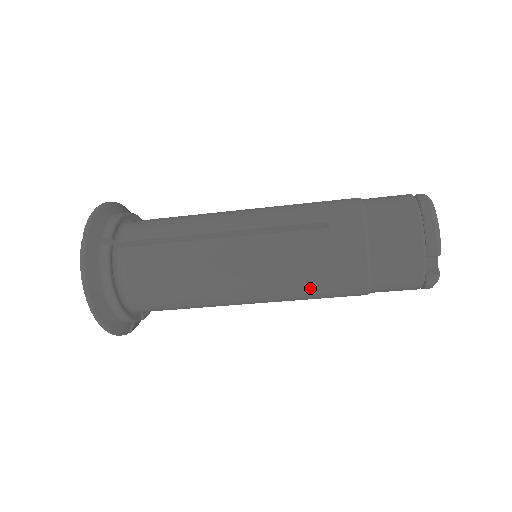
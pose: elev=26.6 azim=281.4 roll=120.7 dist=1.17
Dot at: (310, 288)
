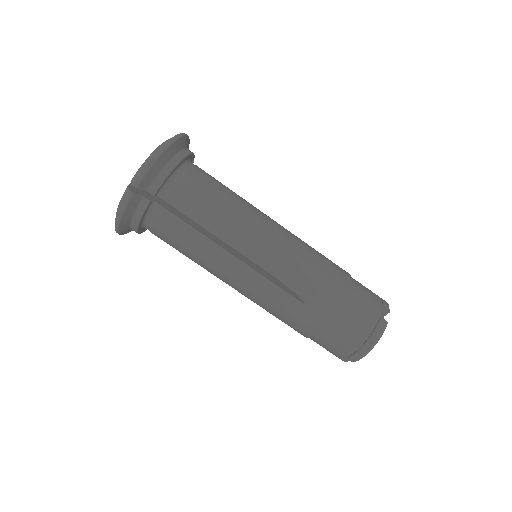
Dot at: (310, 265)
